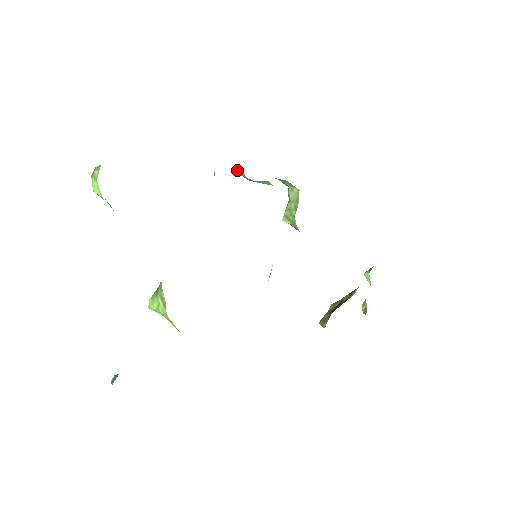
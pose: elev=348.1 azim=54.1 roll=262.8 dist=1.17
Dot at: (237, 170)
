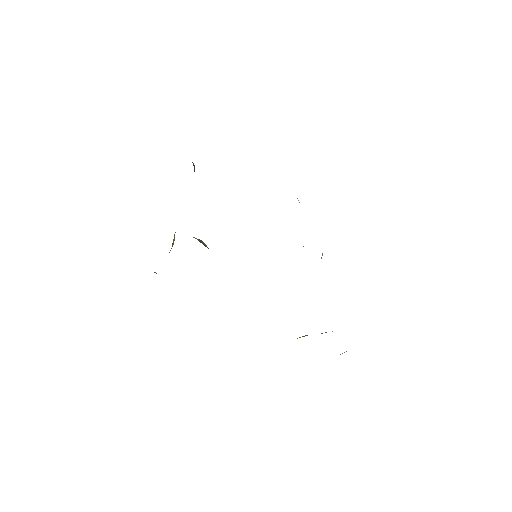
Dot at: occluded
